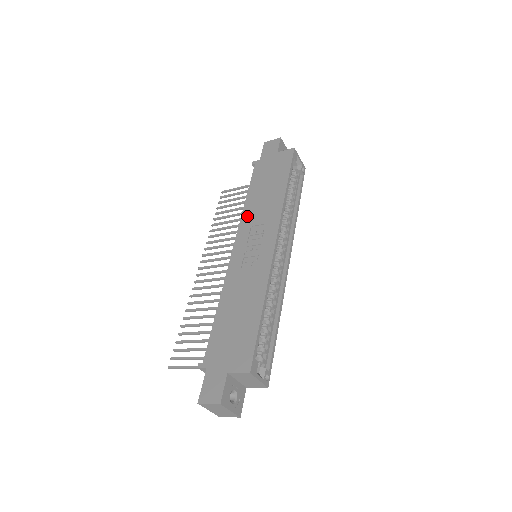
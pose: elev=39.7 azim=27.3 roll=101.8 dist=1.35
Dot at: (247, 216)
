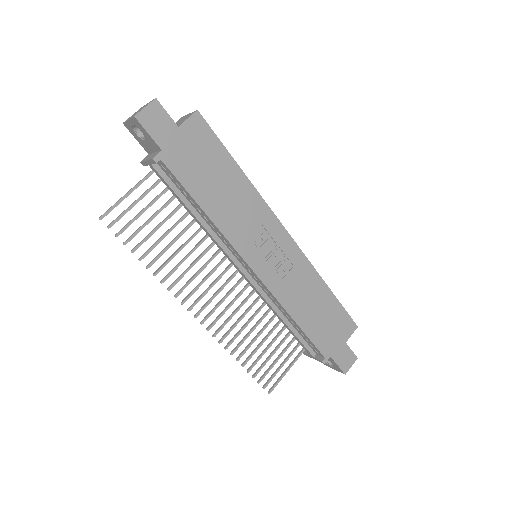
Dot at: (233, 232)
